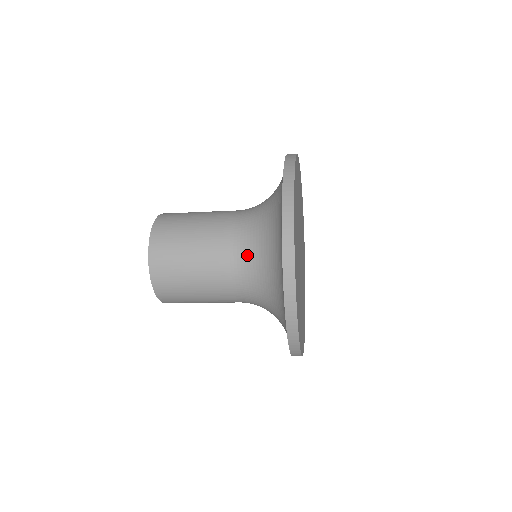
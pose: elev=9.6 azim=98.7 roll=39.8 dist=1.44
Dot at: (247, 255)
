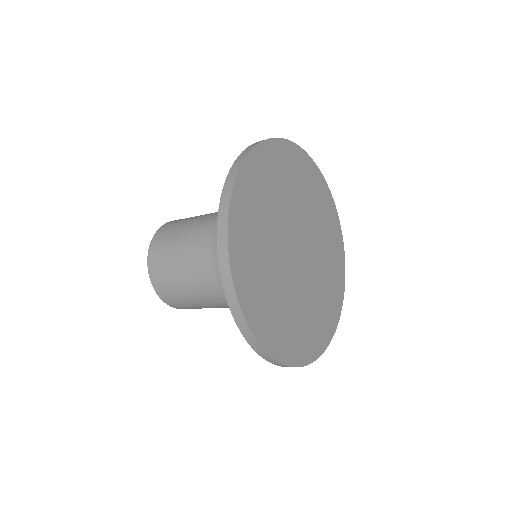
Dot at: occluded
